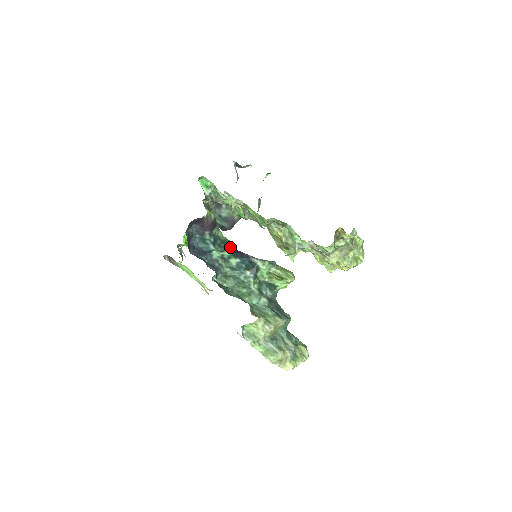
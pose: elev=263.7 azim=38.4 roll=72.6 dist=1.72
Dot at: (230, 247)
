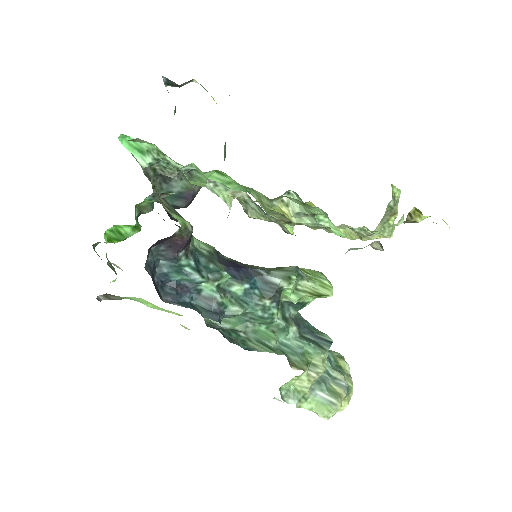
Dot at: (220, 261)
